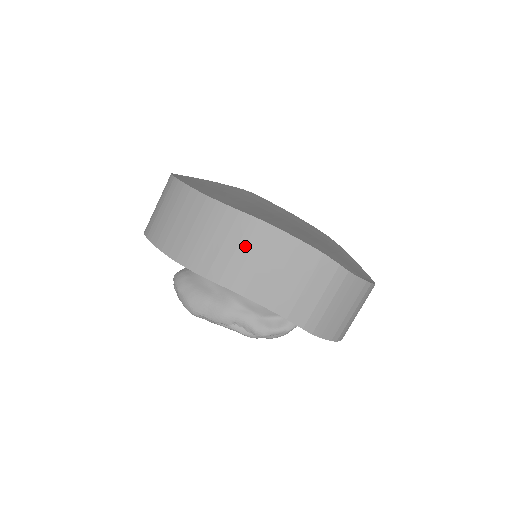
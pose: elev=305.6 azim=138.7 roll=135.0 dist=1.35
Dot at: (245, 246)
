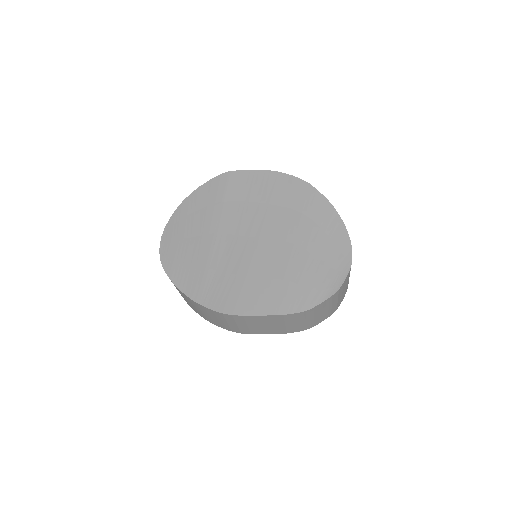
Dot at: (231, 322)
